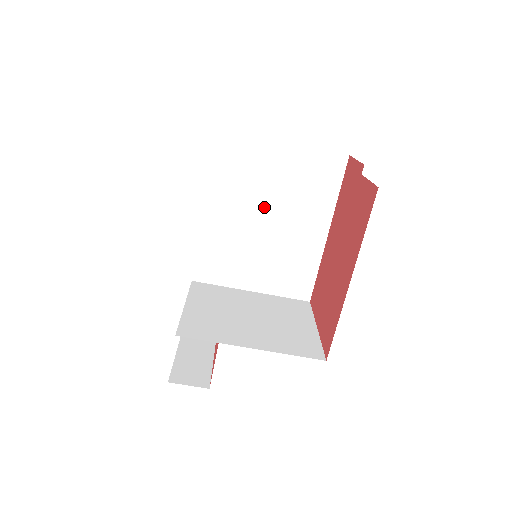
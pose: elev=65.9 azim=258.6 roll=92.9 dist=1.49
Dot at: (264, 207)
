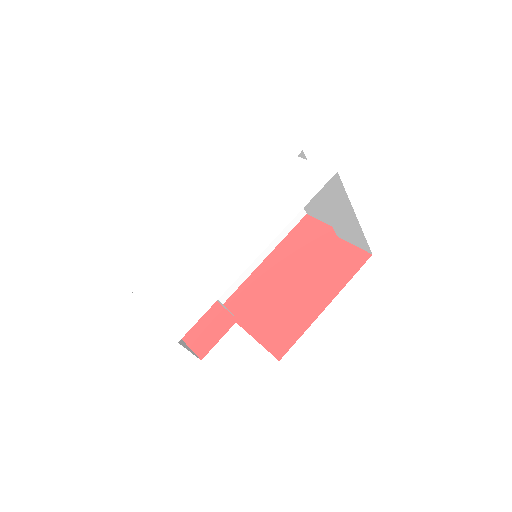
Dot at: occluded
